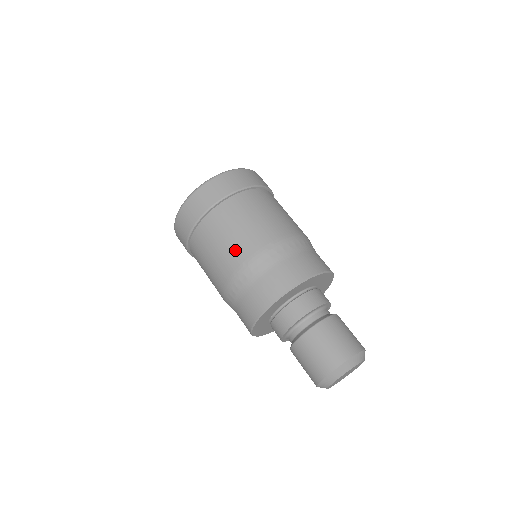
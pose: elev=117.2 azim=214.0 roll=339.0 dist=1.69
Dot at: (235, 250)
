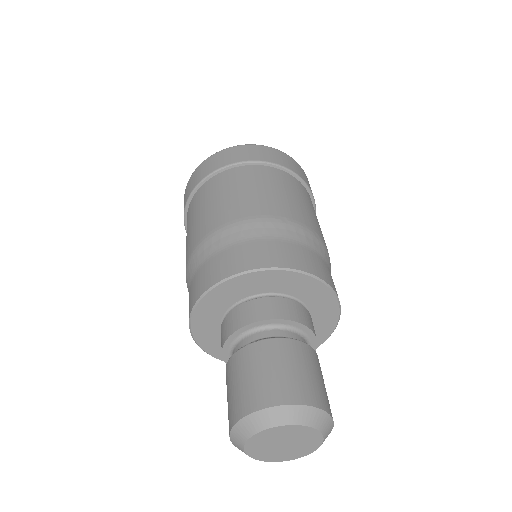
Dot at: (281, 204)
